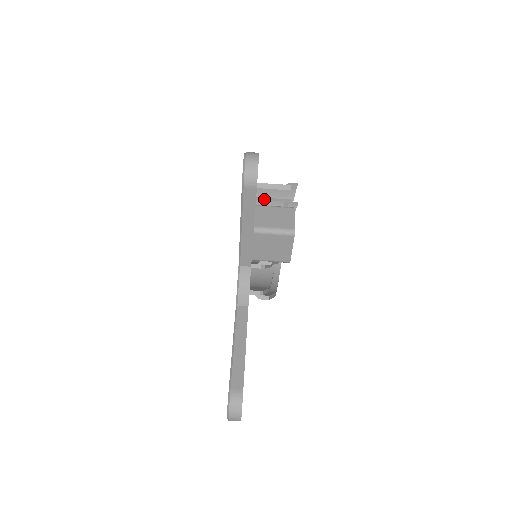
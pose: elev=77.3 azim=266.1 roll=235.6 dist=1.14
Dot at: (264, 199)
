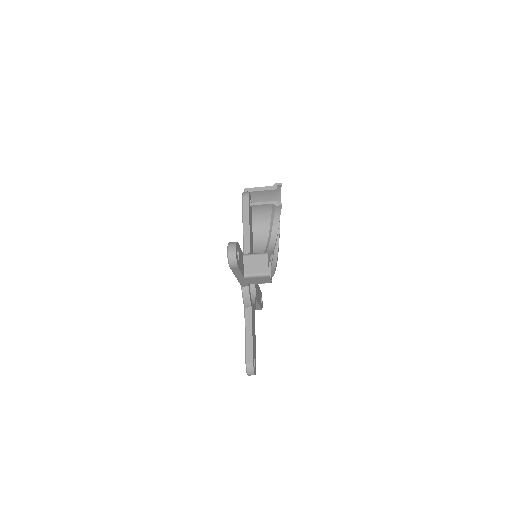
Dot at: (257, 204)
